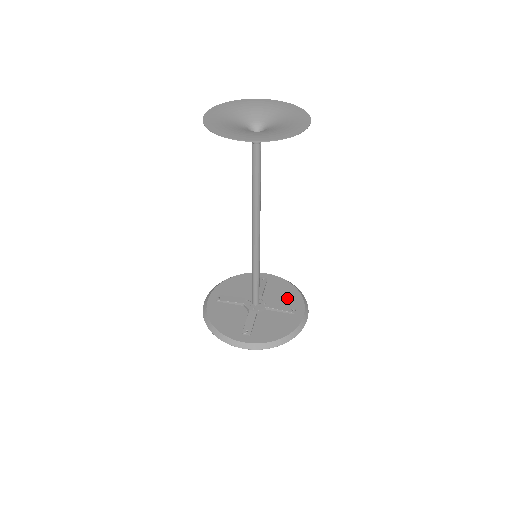
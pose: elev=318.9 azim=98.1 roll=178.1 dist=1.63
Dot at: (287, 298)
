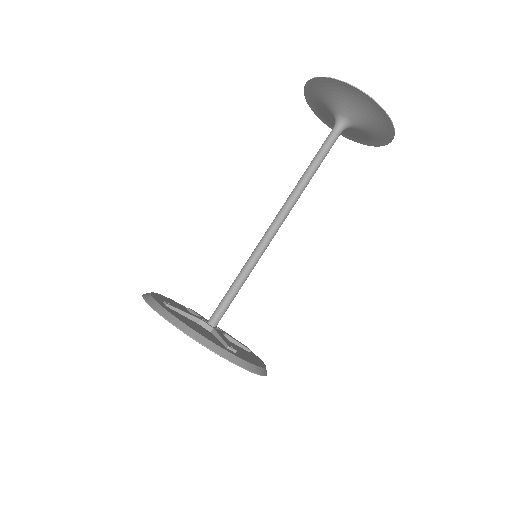
Dot at: occluded
